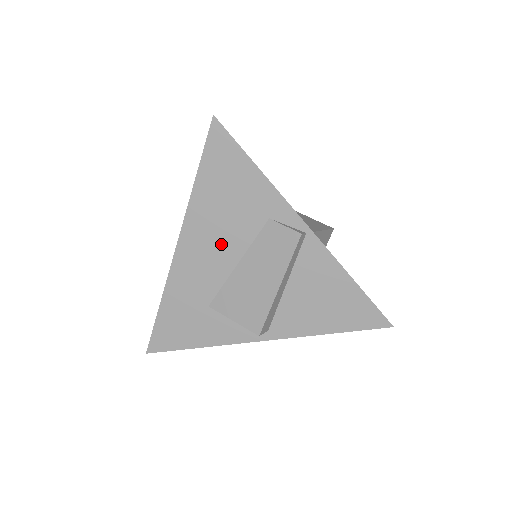
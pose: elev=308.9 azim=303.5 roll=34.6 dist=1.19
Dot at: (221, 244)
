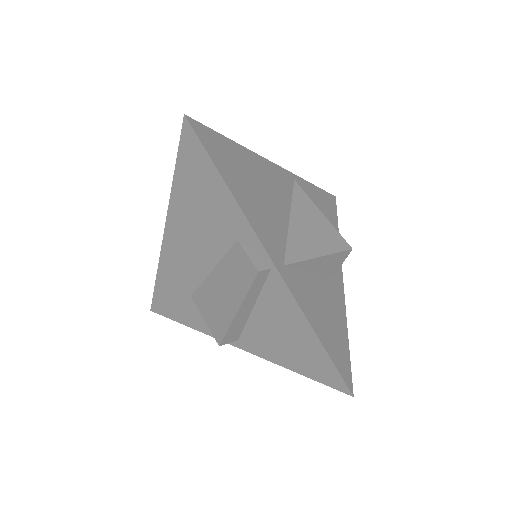
Dot at: (198, 247)
